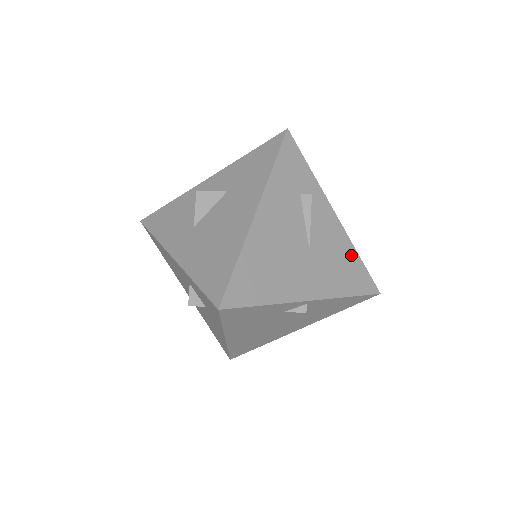
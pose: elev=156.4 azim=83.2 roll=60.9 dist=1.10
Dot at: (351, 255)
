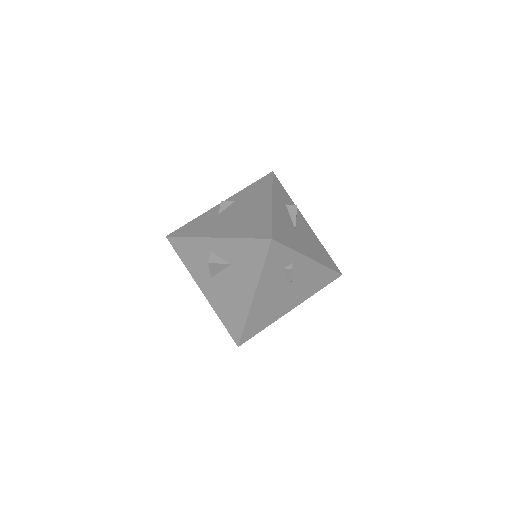
Dot at: (322, 271)
